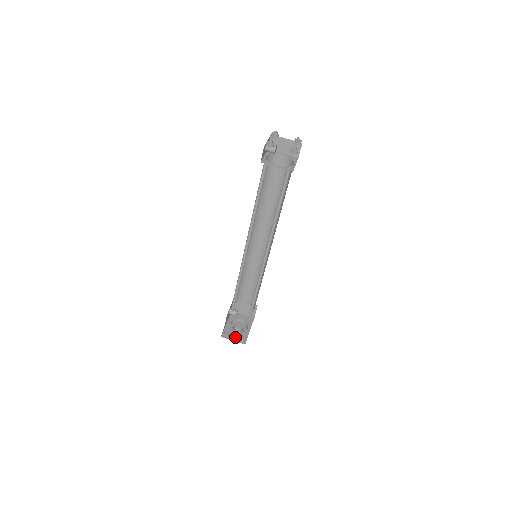
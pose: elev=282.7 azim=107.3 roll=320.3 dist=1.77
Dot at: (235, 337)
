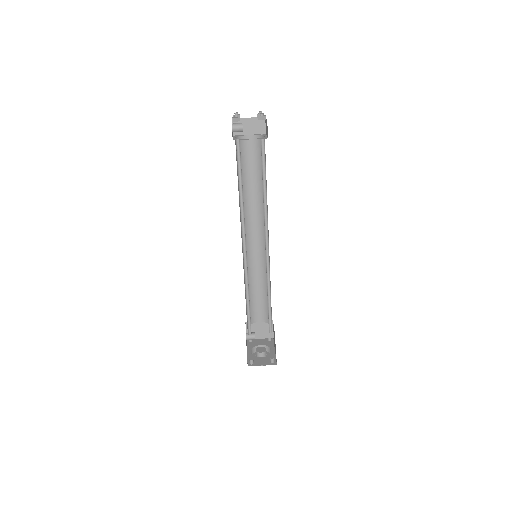
Dot at: (262, 362)
